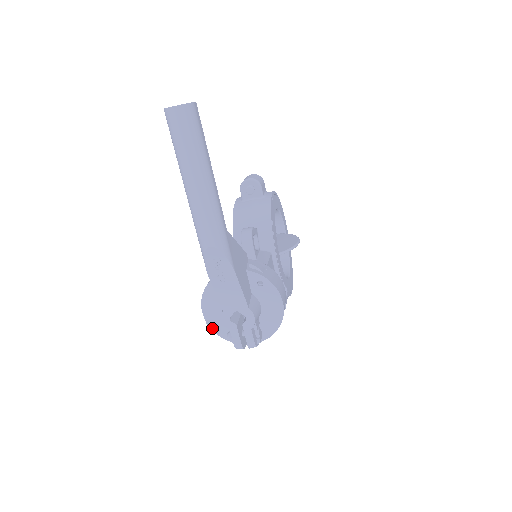
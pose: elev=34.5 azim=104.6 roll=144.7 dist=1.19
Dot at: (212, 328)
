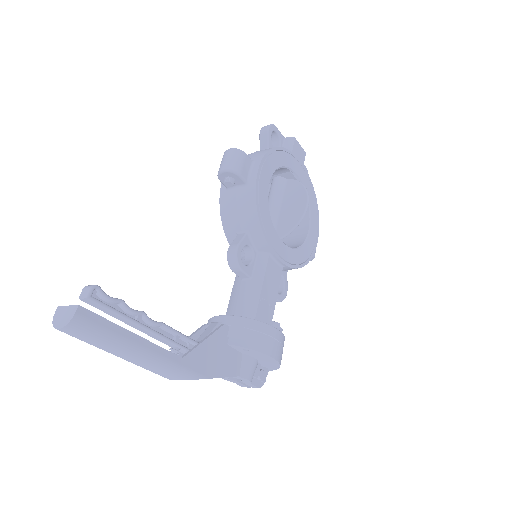
Dot at: occluded
